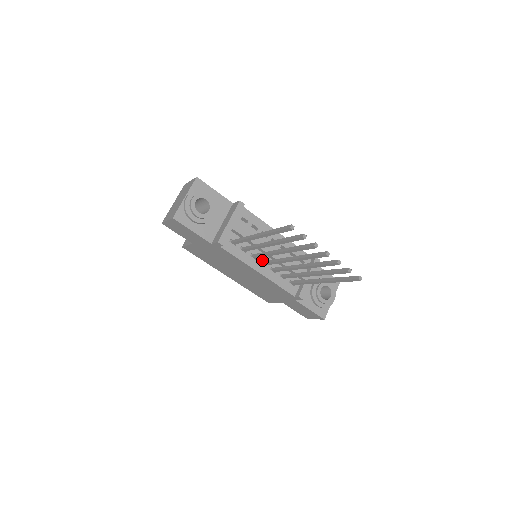
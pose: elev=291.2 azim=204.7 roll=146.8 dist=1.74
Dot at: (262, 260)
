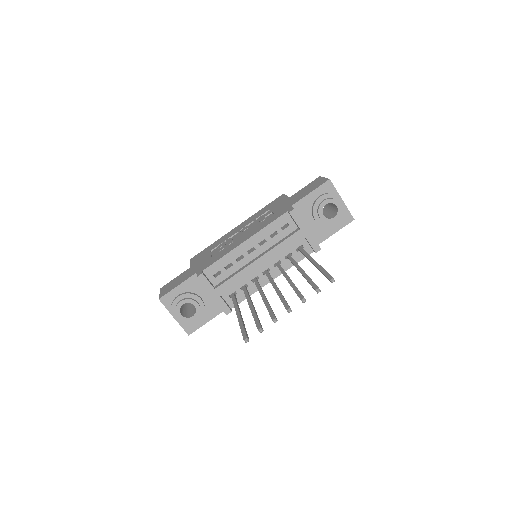
Dot at: occluded
